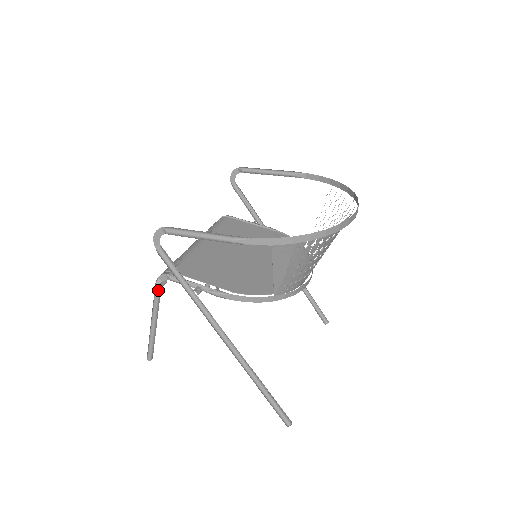
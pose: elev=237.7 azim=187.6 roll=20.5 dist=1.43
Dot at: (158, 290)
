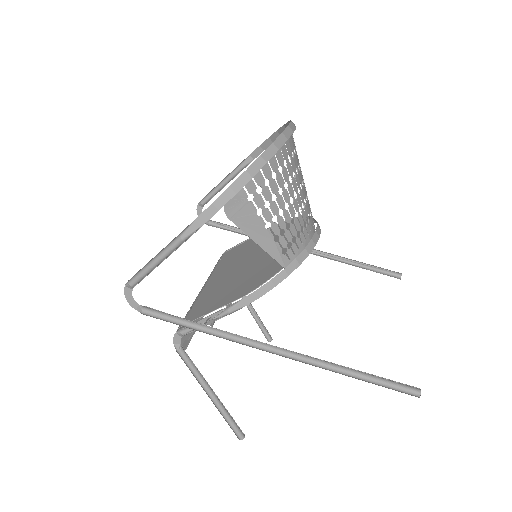
Dot at: (183, 356)
